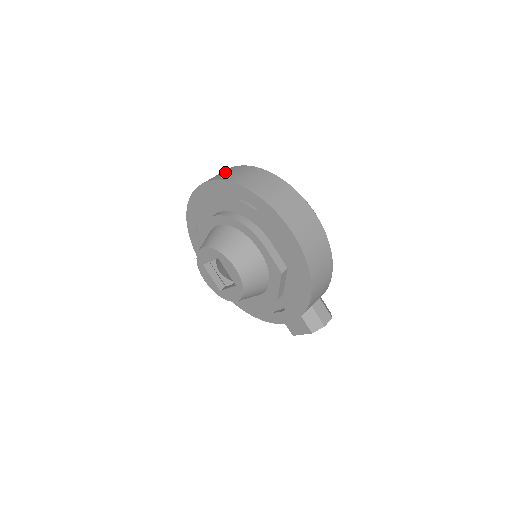
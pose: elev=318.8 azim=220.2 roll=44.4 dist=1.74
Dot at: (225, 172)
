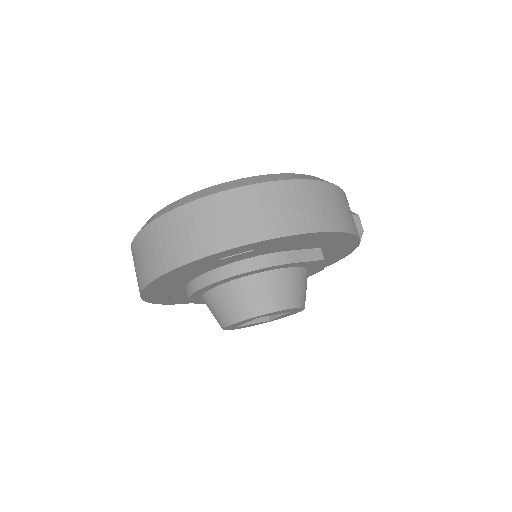
Dot at: (157, 245)
